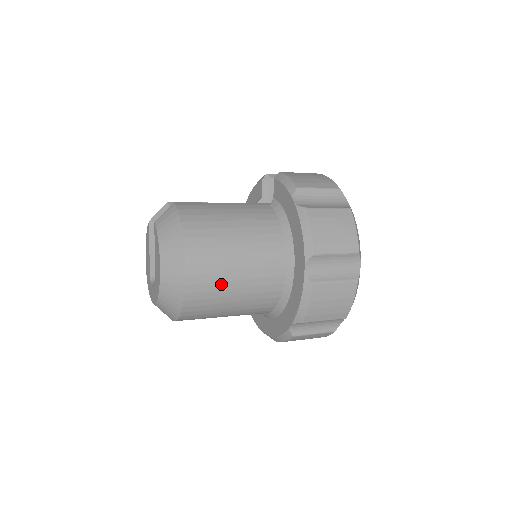
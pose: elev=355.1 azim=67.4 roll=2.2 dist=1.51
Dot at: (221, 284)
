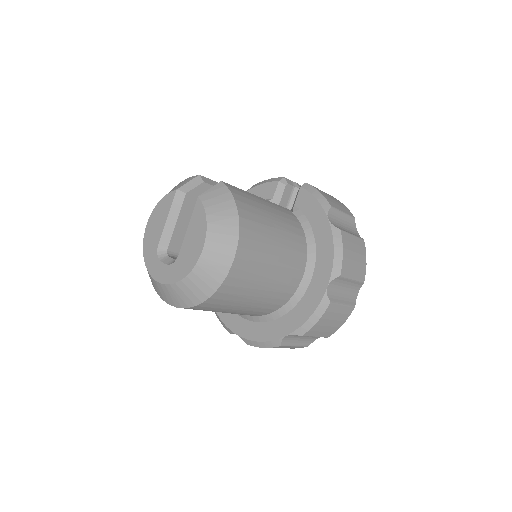
Dot at: (253, 283)
